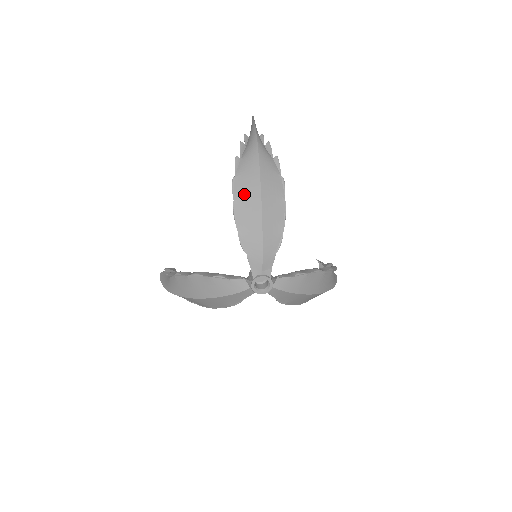
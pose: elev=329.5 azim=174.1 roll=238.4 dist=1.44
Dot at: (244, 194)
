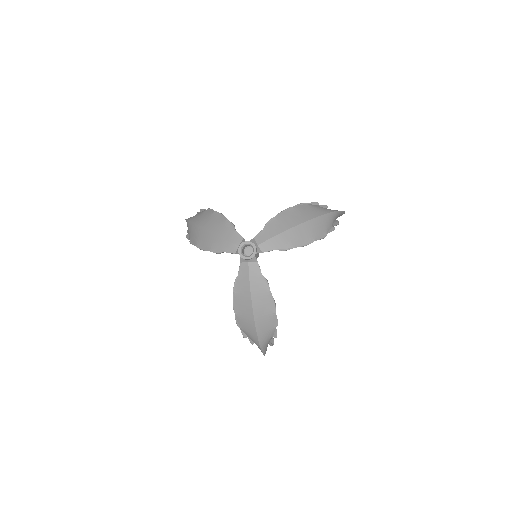
Dot at: (301, 211)
